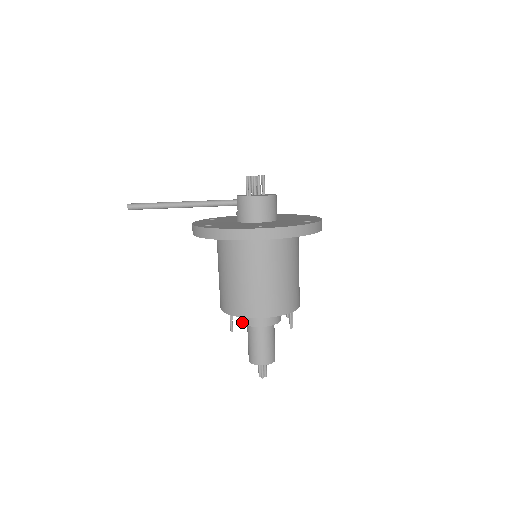
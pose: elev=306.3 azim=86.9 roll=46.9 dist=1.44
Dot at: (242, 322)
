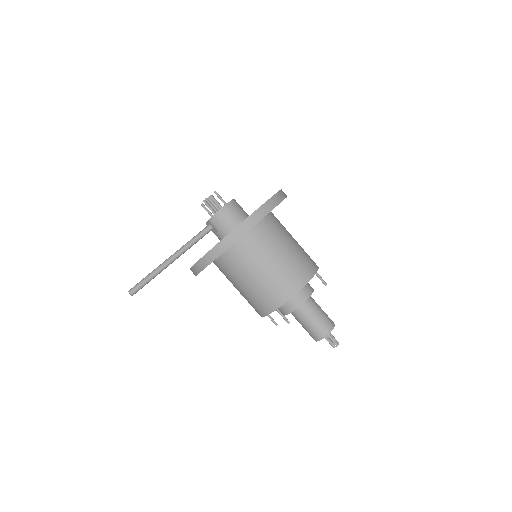
Dot at: (289, 312)
